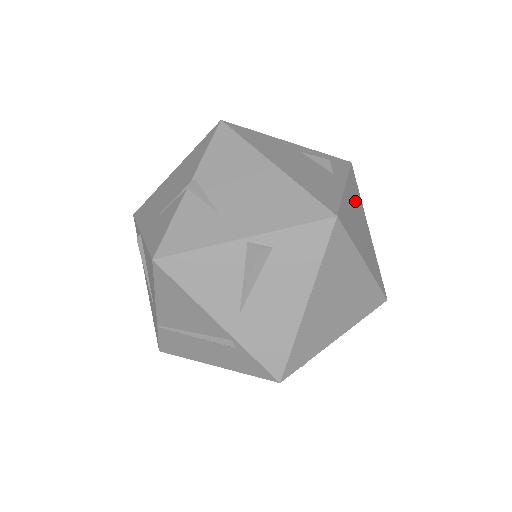
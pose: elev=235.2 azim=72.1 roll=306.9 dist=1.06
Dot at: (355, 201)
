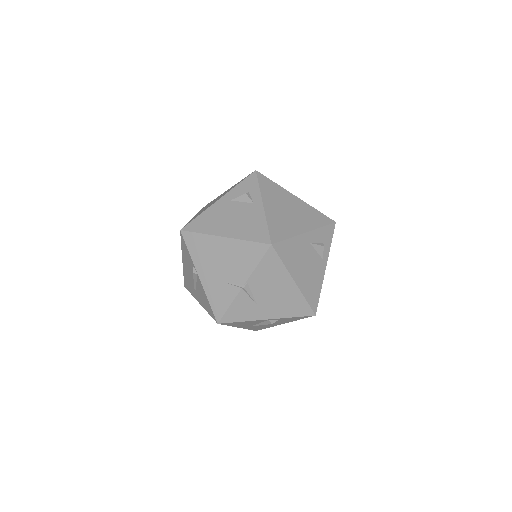
Dot at: occluded
